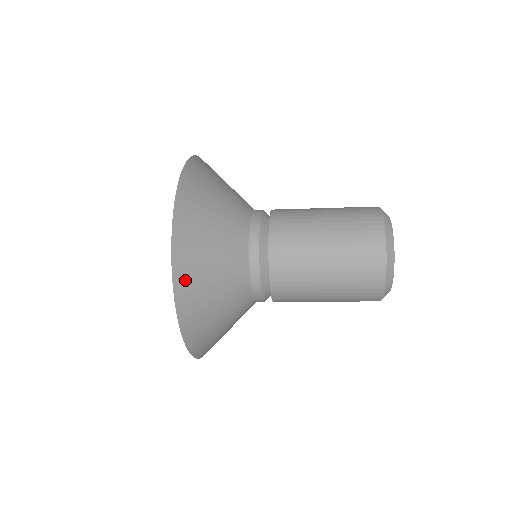
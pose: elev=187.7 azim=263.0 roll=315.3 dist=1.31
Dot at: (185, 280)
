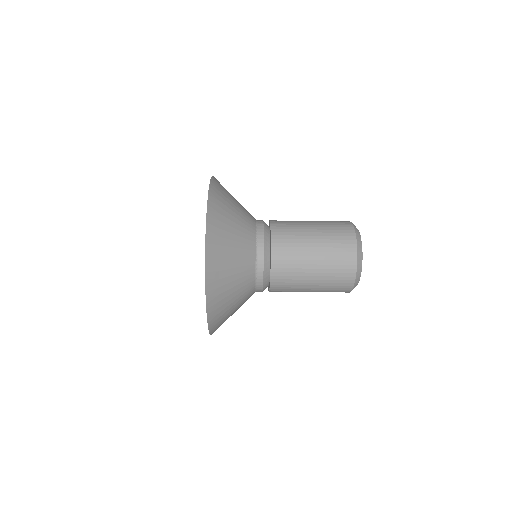
Dot at: (215, 210)
